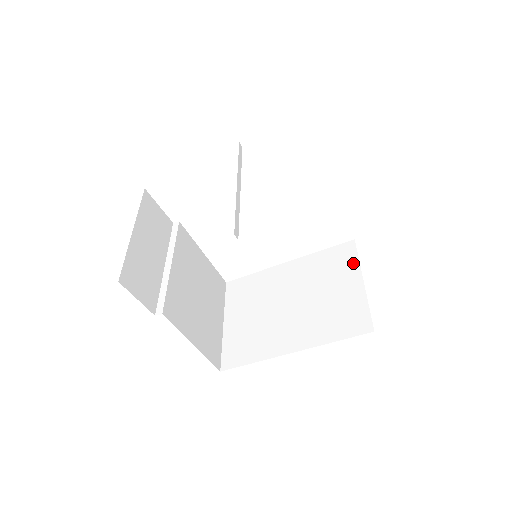
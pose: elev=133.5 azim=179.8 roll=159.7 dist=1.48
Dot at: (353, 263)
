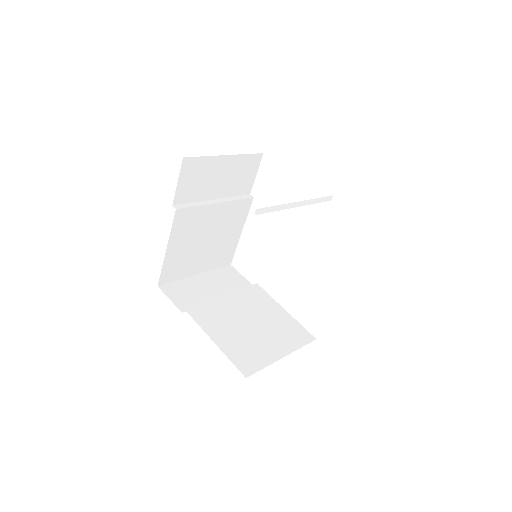
Dot at: occluded
